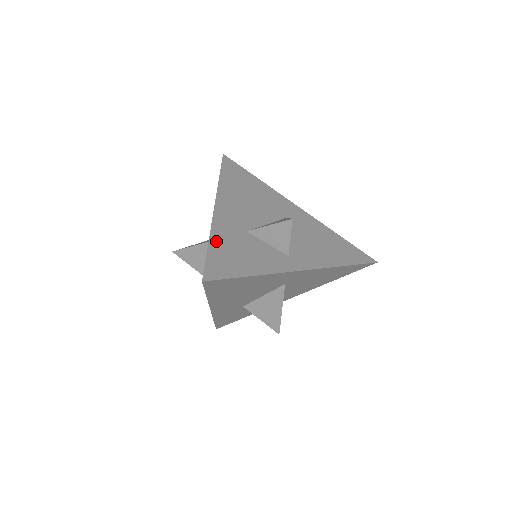
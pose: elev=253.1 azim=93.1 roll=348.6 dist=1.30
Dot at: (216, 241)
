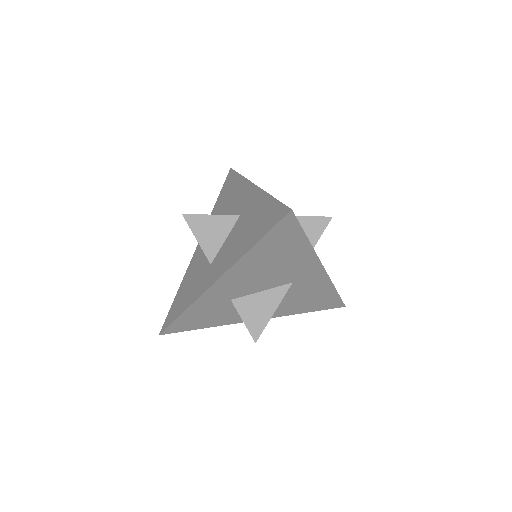
Dot at: occluded
